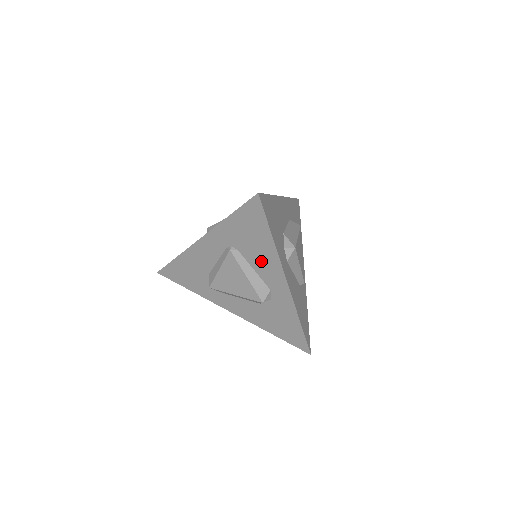
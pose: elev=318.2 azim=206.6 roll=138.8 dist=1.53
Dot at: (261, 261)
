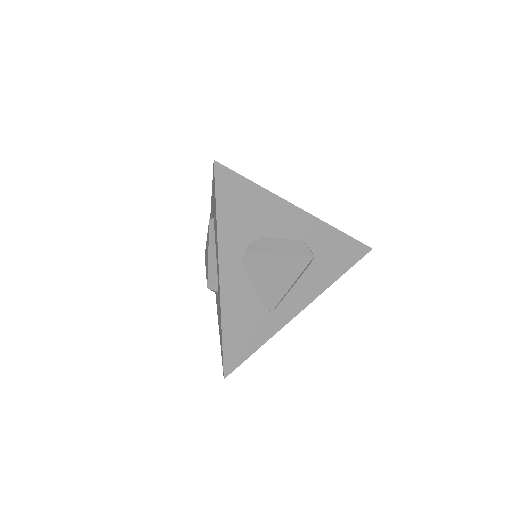
Dot at: (216, 242)
